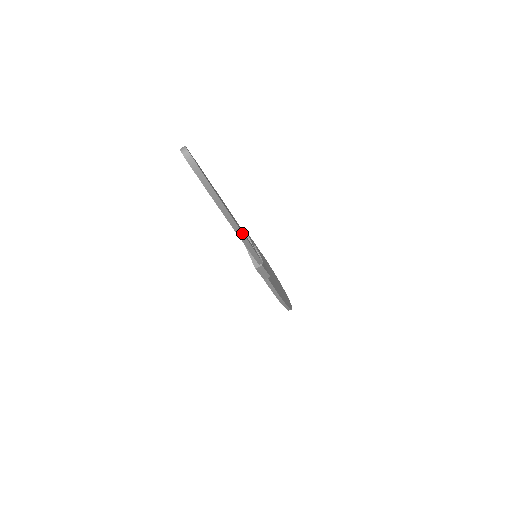
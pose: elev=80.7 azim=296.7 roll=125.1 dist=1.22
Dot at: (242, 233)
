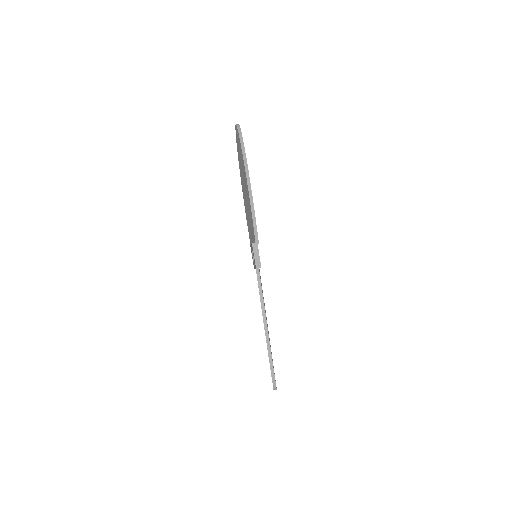
Dot at: occluded
